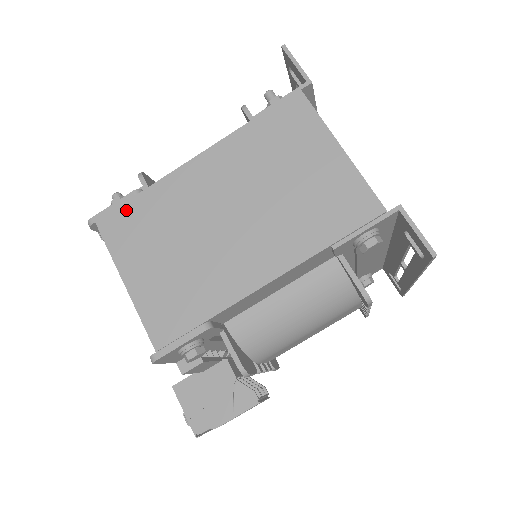
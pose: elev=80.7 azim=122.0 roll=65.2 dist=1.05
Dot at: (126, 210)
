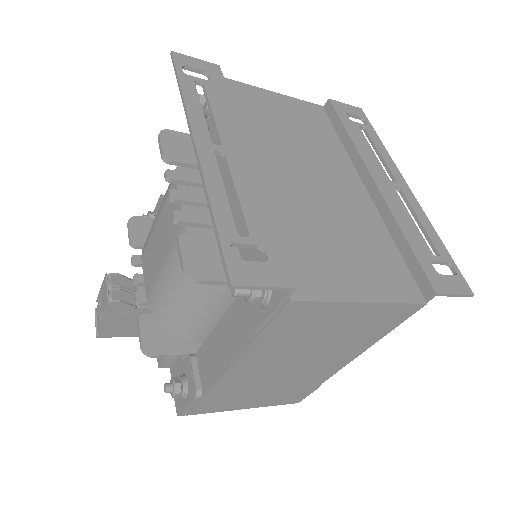
Dot at: (204, 404)
